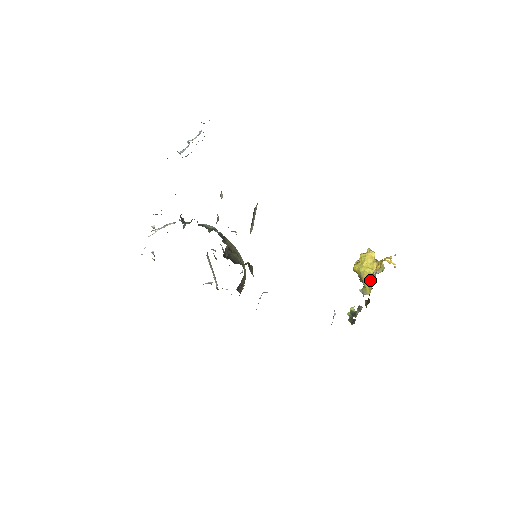
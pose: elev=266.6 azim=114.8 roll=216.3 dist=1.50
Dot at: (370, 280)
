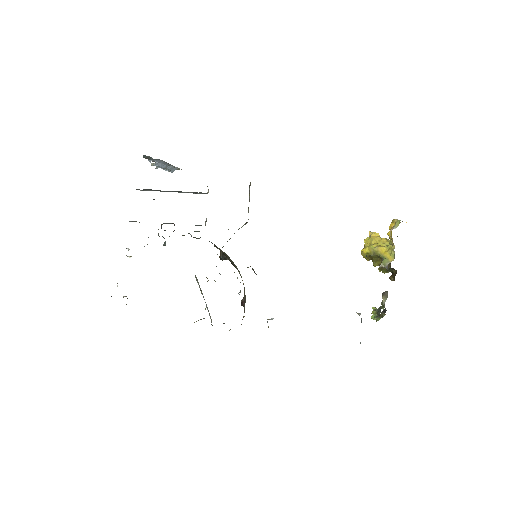
Dot at: (388, 248)
